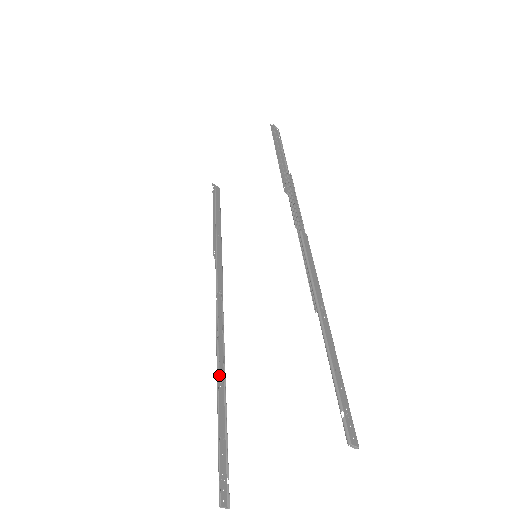
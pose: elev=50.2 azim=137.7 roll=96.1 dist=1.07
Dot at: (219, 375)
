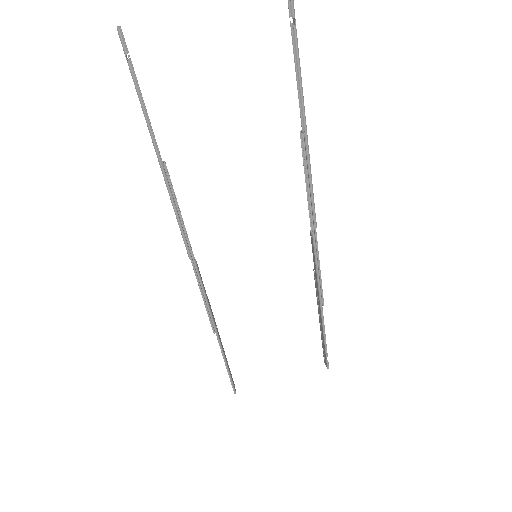
Dot at: (166, 166)
